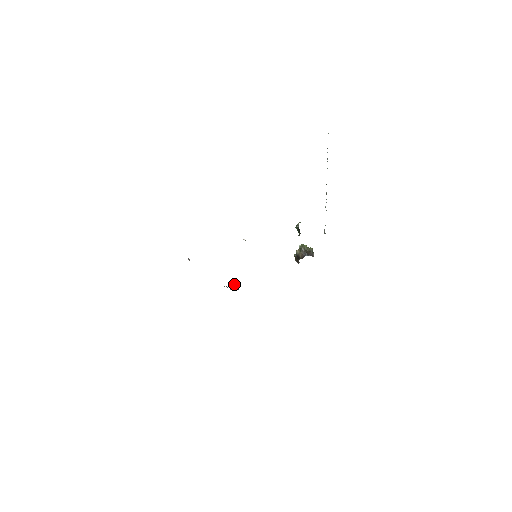
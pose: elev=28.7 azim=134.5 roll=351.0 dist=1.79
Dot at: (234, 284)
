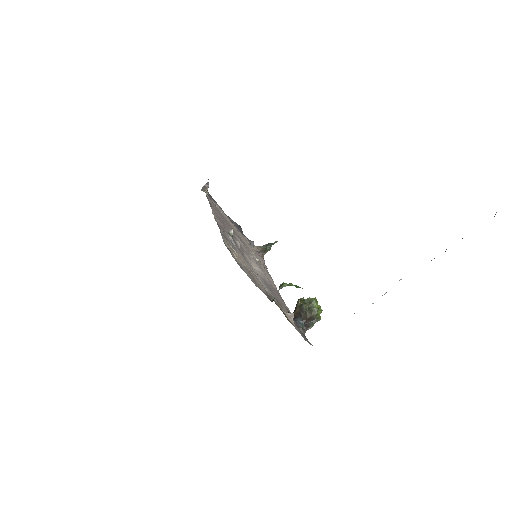
Dot at: (270, 245)
